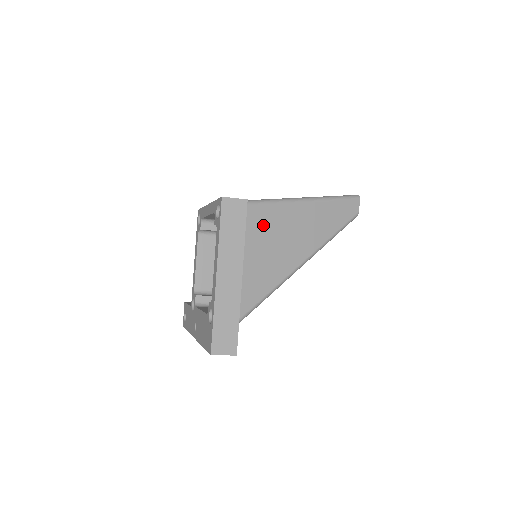
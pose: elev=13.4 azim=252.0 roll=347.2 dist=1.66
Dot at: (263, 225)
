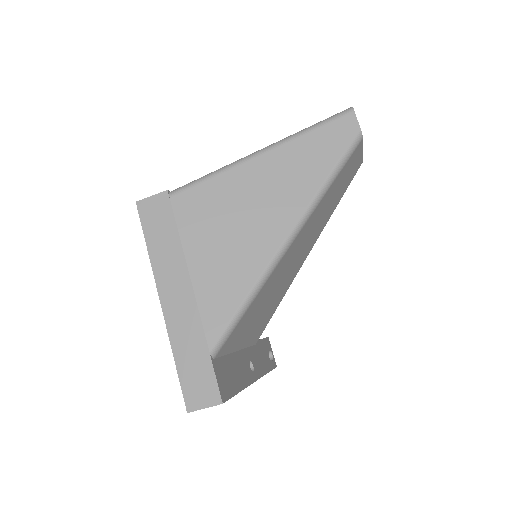
Dot at: (202, 212)
